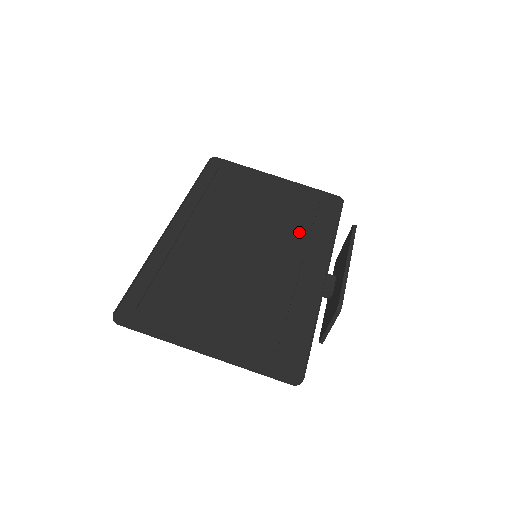
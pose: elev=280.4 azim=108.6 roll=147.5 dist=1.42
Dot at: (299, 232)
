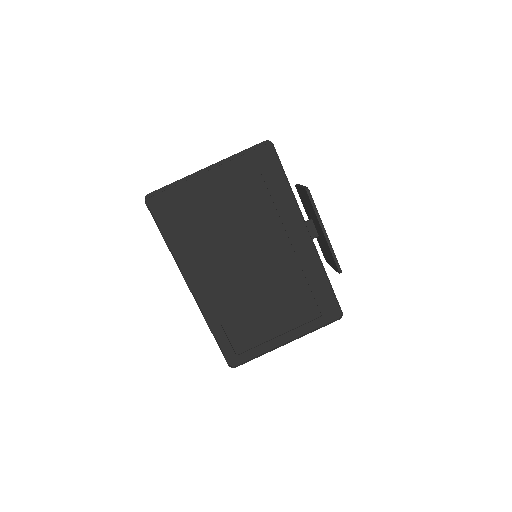
Dot at: (267, 214)
